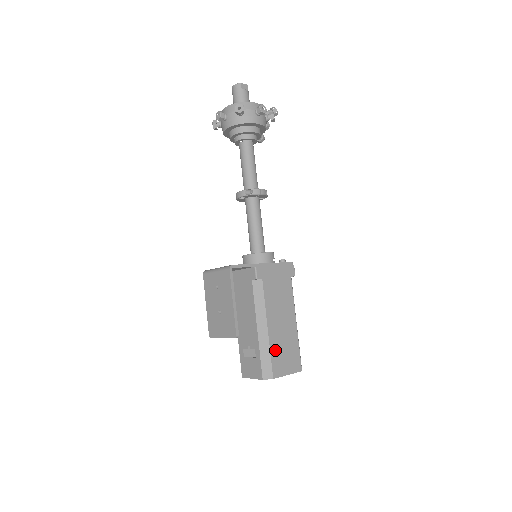
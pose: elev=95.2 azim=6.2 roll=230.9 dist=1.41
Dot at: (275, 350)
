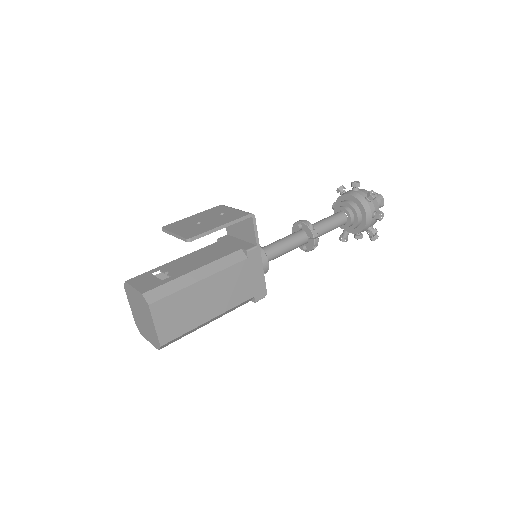
Dot at: (180, 298)
